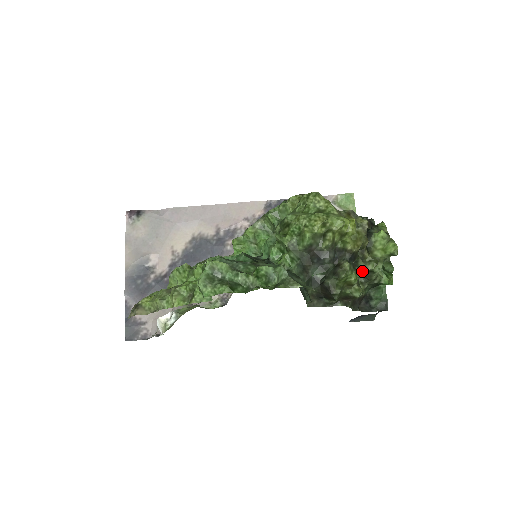
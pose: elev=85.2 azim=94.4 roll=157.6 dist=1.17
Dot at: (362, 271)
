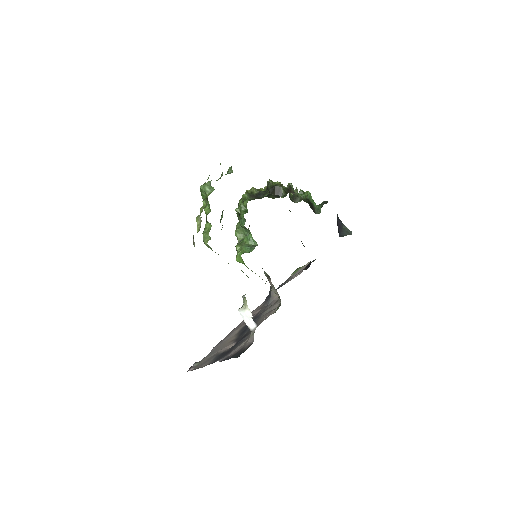
Dot at: occluded
